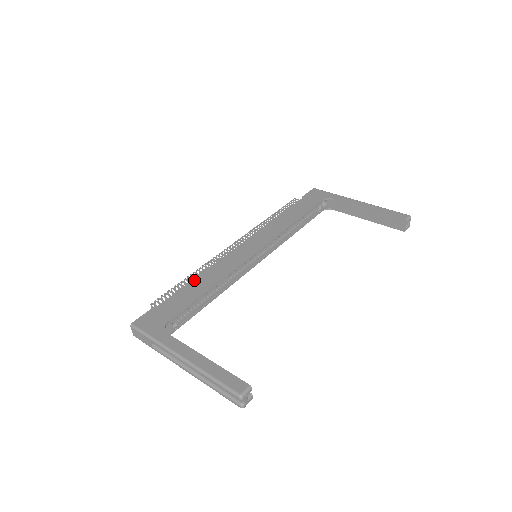
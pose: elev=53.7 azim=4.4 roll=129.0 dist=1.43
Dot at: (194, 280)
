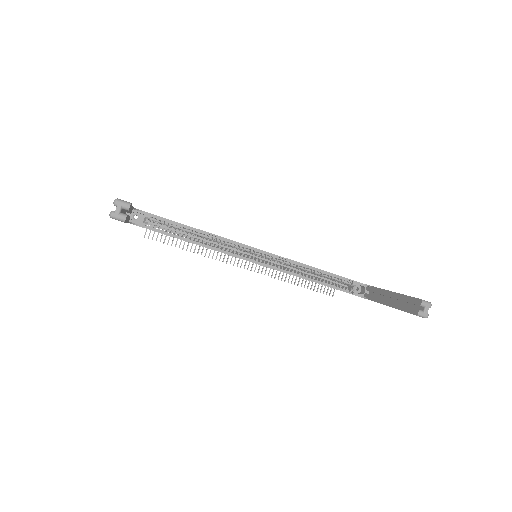
Dot at: occluded
